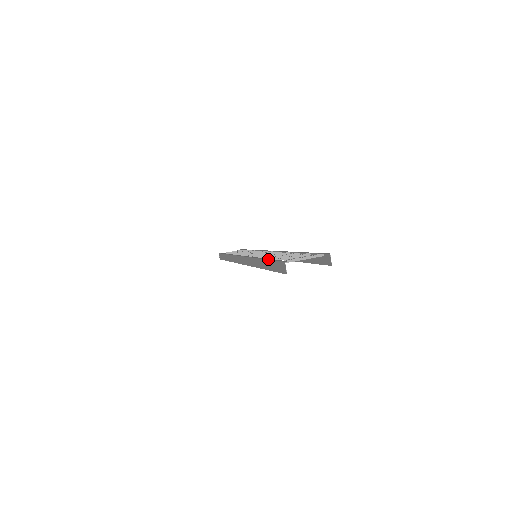
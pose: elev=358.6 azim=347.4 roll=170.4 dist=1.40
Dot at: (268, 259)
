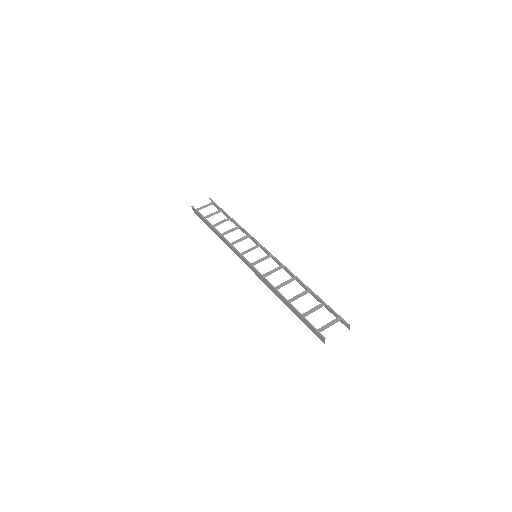
Dot at: (298, 313)
